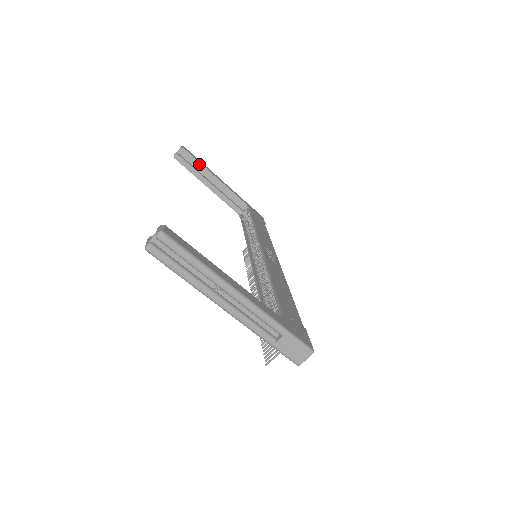
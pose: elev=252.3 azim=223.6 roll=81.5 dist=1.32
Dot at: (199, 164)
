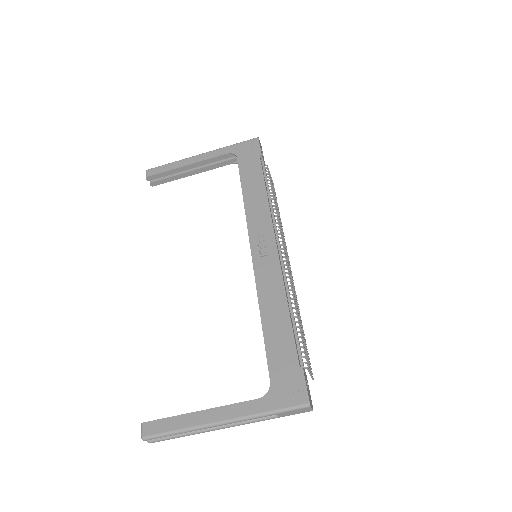
Dot at: (169, 172)
